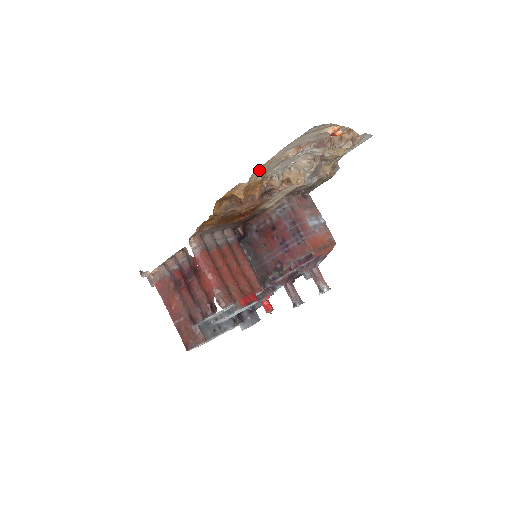
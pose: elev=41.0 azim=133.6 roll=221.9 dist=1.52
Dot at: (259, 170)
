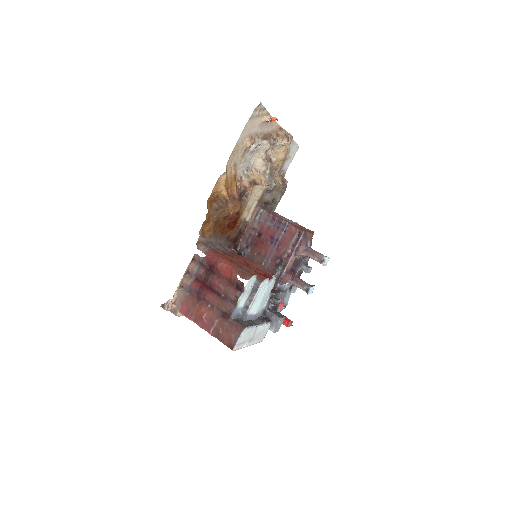
Dot at: (230, 160)
